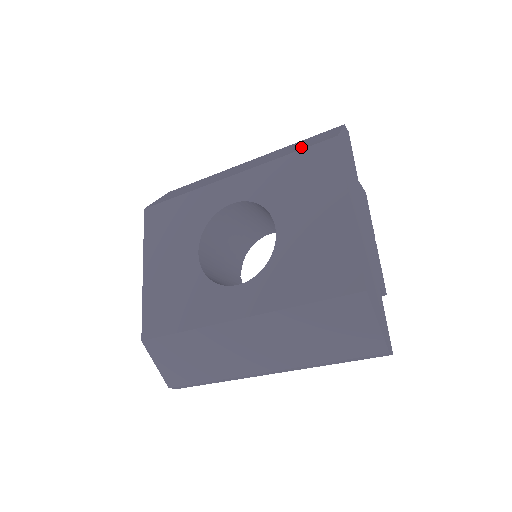
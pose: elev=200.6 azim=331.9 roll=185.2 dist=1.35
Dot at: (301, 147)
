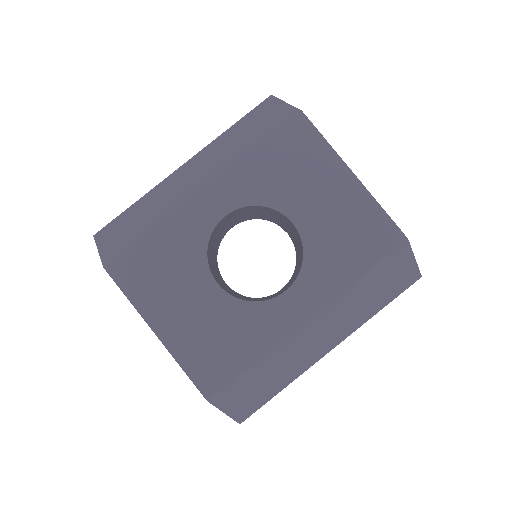
Dot at: (263, 132)
